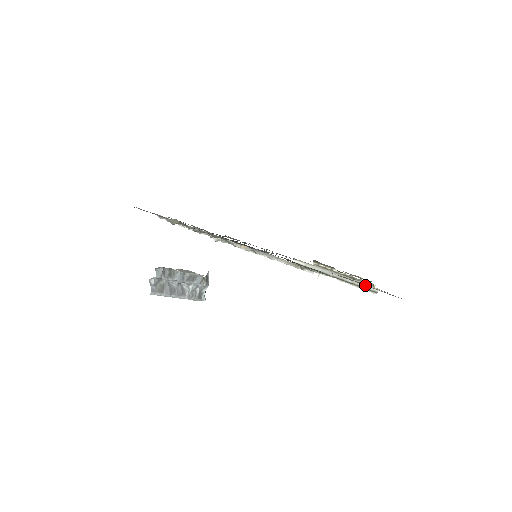
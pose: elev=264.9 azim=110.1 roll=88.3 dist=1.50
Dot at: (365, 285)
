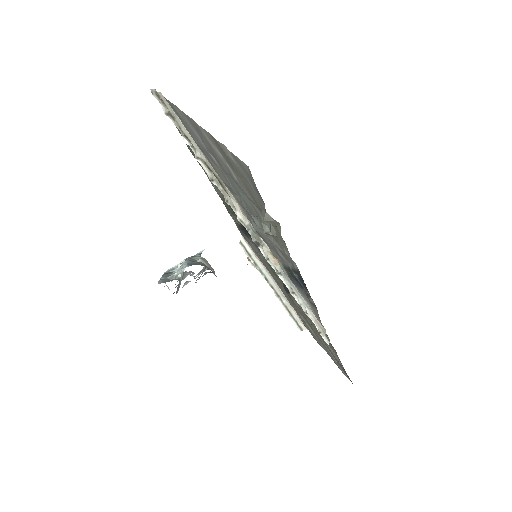
Dot at: (326, 346)
